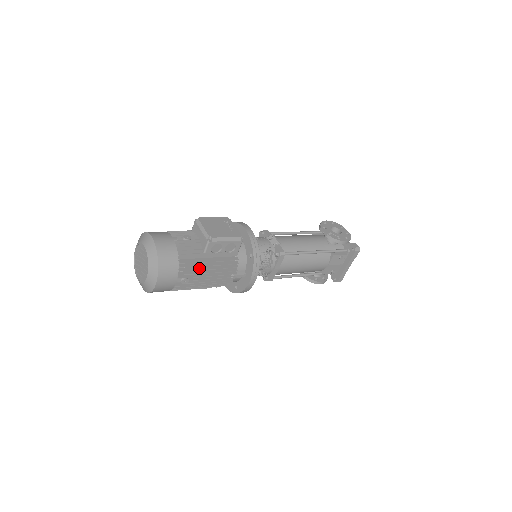
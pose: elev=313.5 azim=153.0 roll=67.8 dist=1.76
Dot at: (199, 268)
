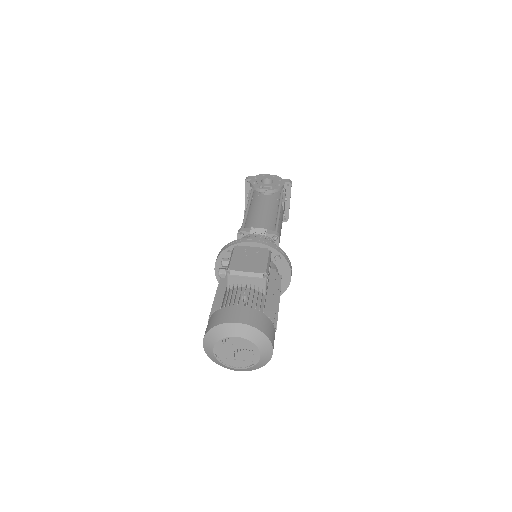
Dot at: (273, 306)
